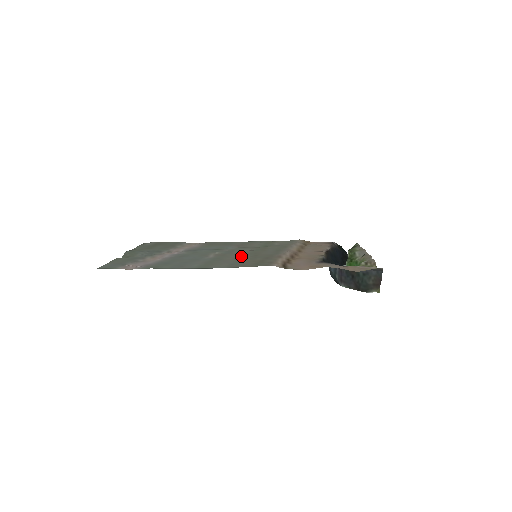
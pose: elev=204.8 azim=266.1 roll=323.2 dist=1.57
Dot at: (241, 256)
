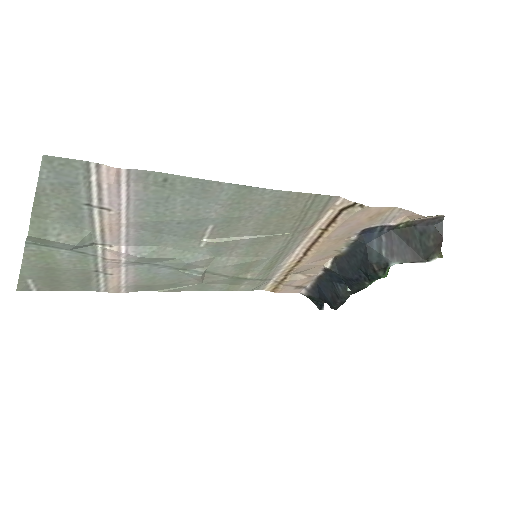
Dot at: (255, 231)
